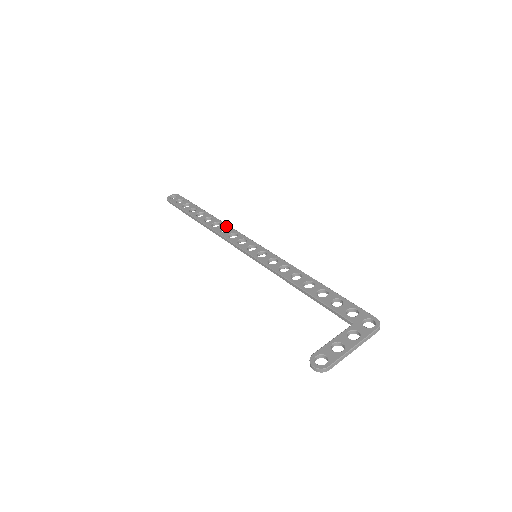
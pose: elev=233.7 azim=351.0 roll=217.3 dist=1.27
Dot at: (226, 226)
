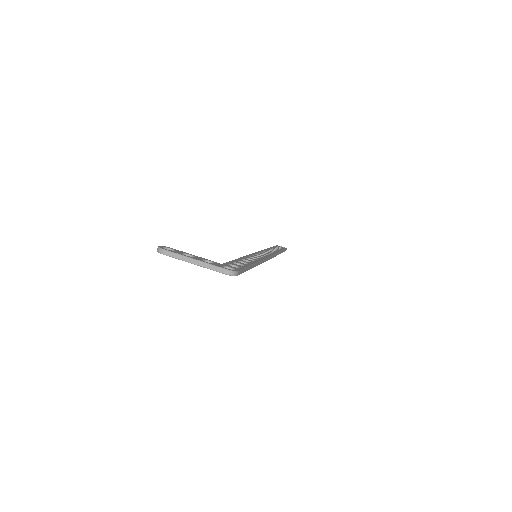
Dot at: (274, 252)
